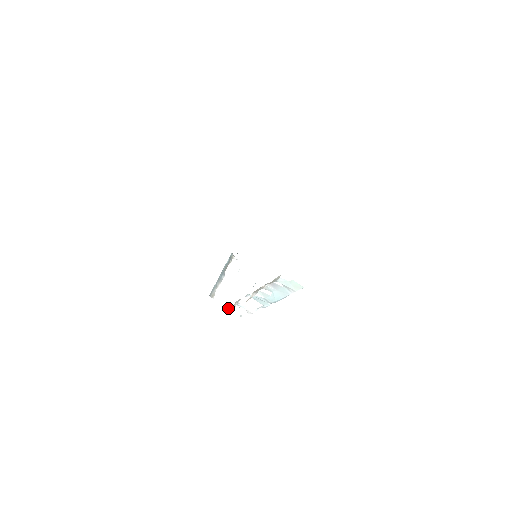
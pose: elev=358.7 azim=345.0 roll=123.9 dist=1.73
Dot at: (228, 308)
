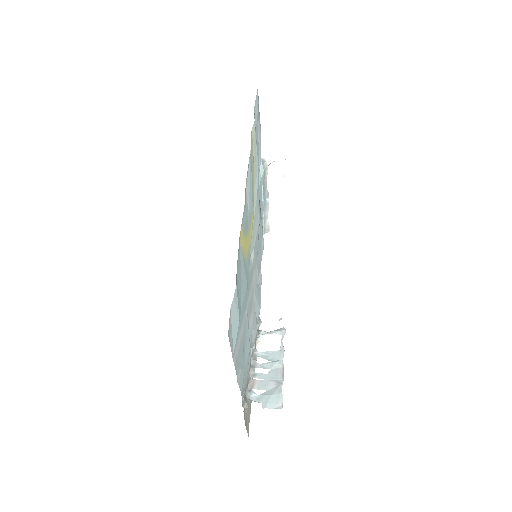
Dot at: (260, 323)
